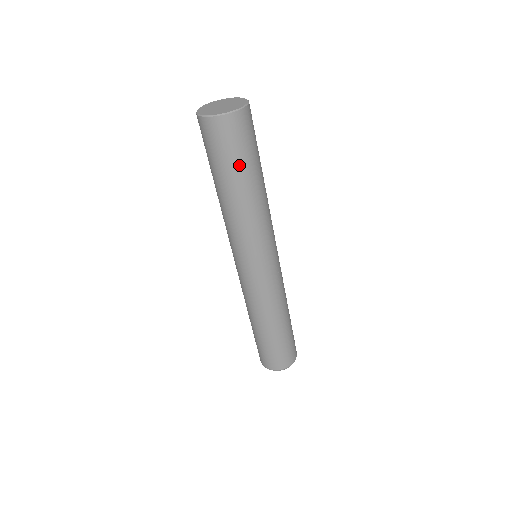
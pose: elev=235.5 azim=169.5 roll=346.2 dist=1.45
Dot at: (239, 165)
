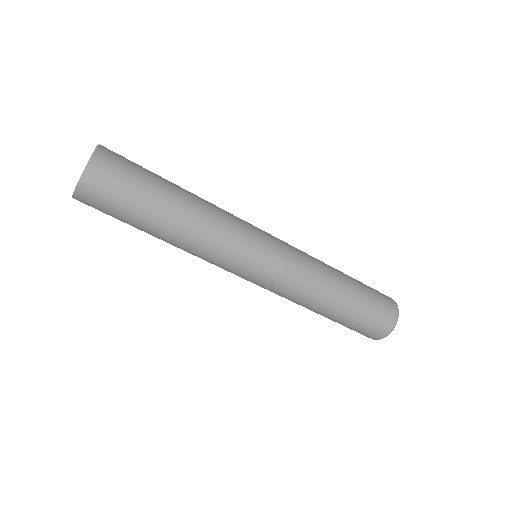
Dot at: (137, 211)
